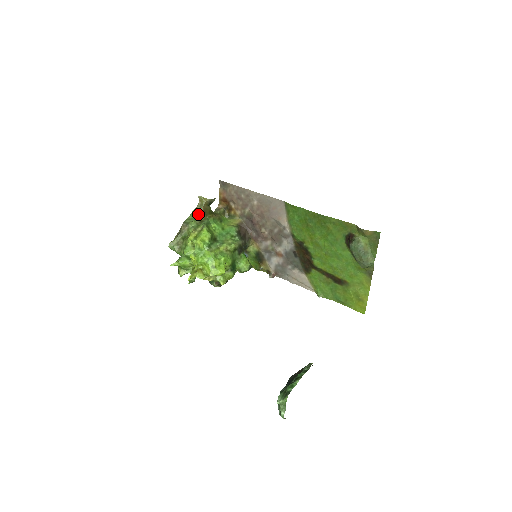
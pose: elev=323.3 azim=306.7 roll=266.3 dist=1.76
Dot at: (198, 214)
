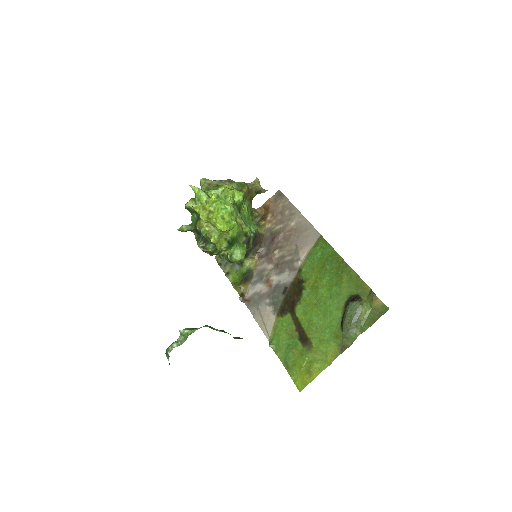
Dot at: (245, 186)
